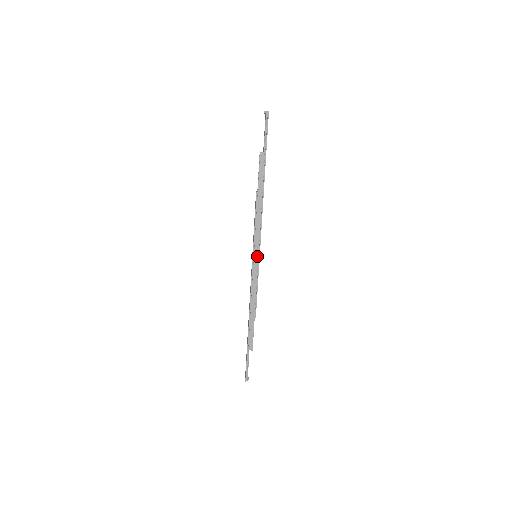
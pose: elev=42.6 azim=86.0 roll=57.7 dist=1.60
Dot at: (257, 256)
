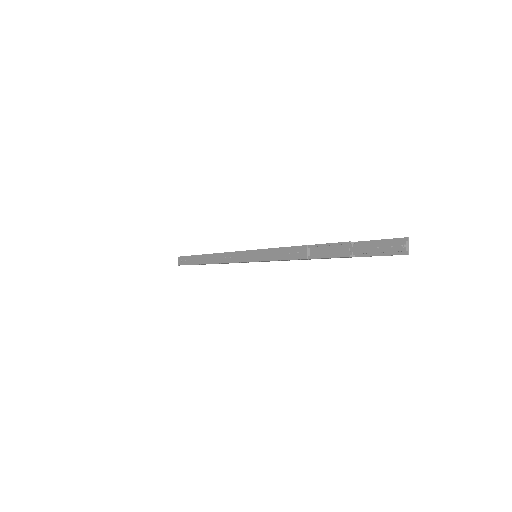
Dot at: occluded
